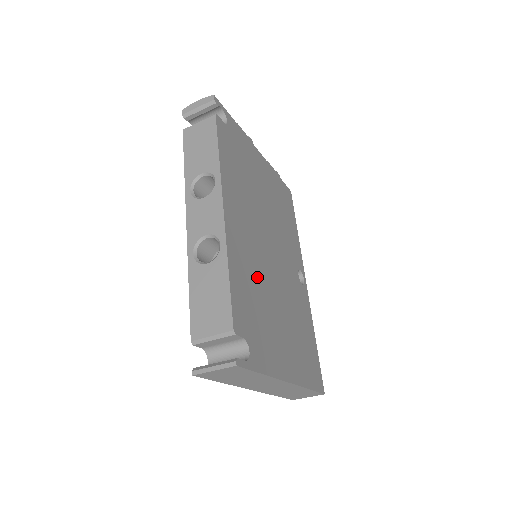
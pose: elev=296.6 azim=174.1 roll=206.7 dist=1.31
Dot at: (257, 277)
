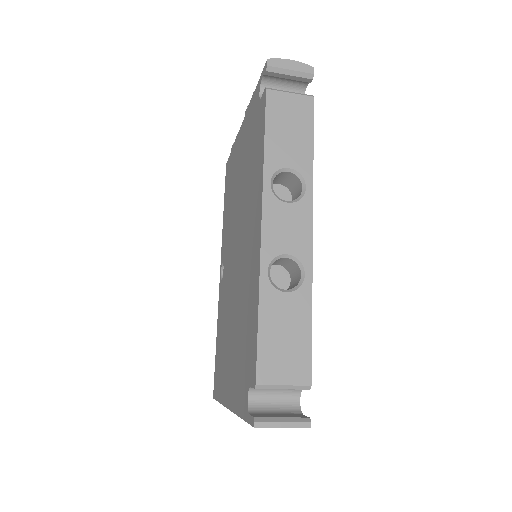
Dot at: occluded
